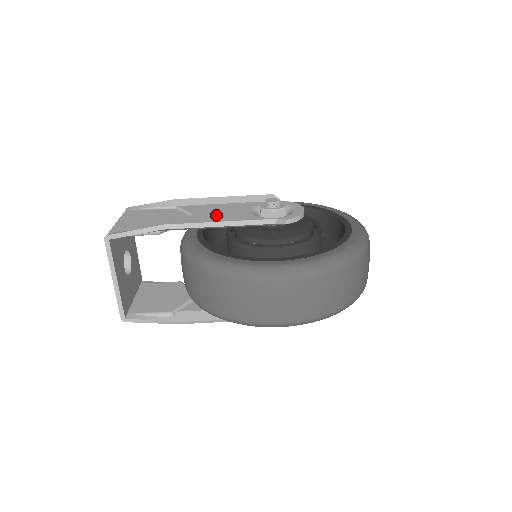
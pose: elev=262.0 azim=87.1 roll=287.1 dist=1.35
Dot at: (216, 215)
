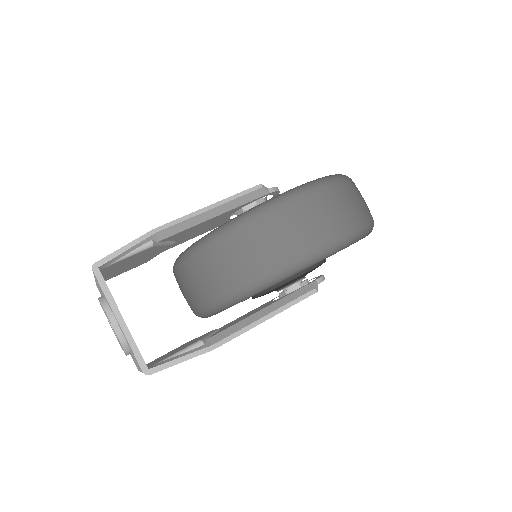
Dot at: occluded
